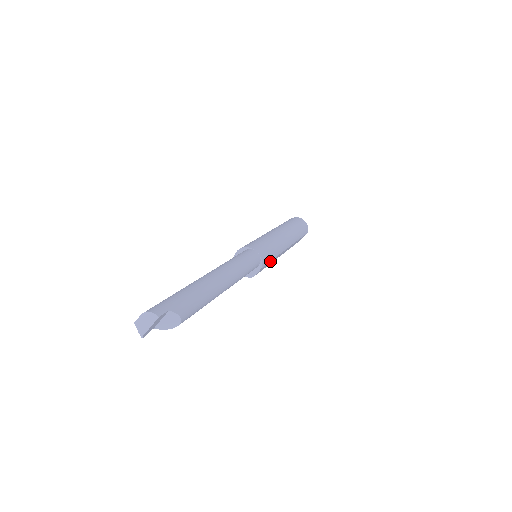
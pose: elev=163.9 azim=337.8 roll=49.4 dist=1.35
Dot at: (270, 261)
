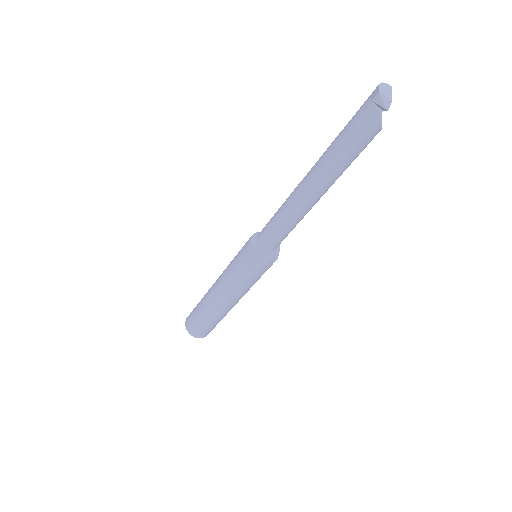
Dot at: occluded
